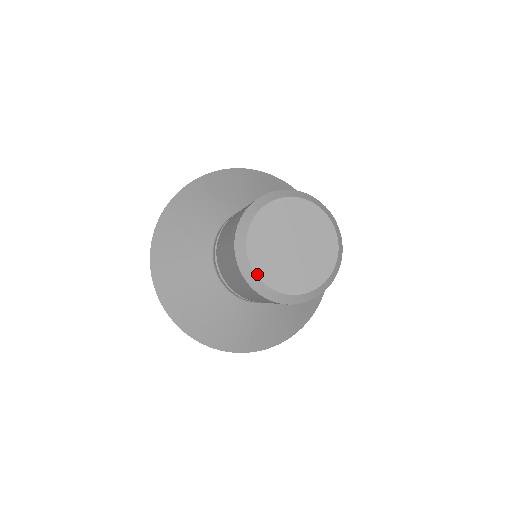
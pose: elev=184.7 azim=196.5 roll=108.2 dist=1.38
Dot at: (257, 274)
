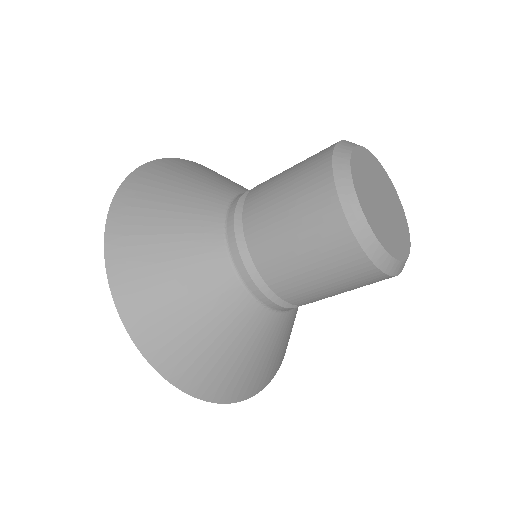
Dot at: (393, 256)
